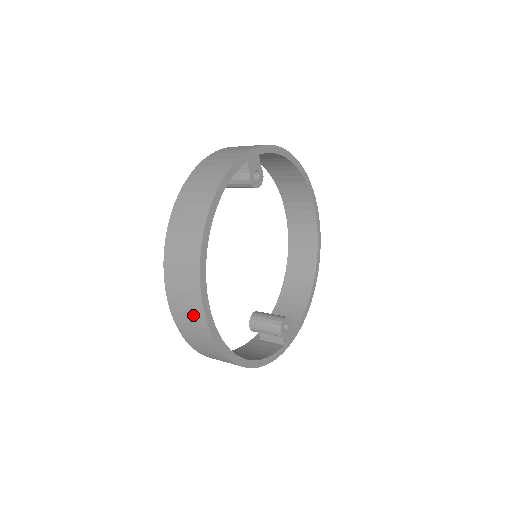
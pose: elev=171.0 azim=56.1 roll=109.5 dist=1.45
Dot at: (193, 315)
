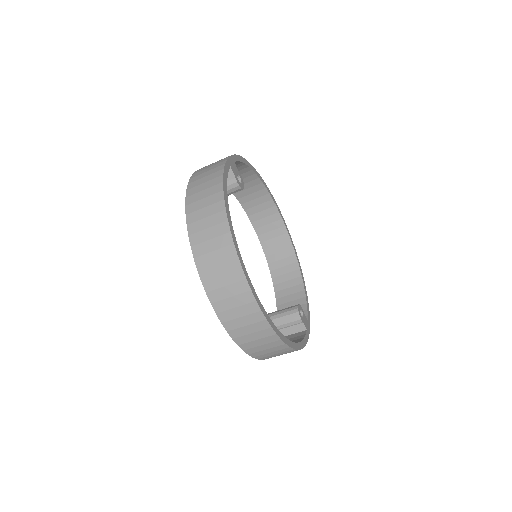
Dot at: (242, 304)
